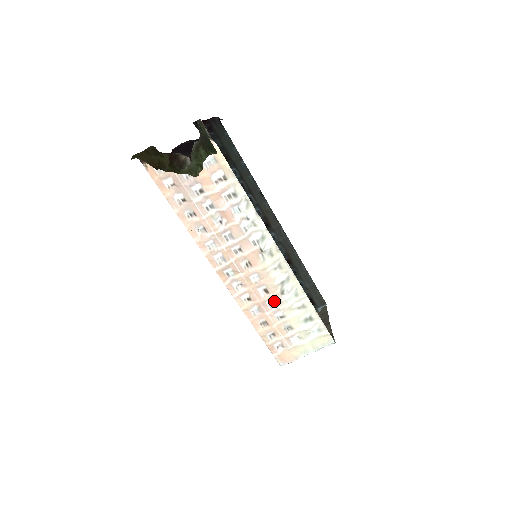
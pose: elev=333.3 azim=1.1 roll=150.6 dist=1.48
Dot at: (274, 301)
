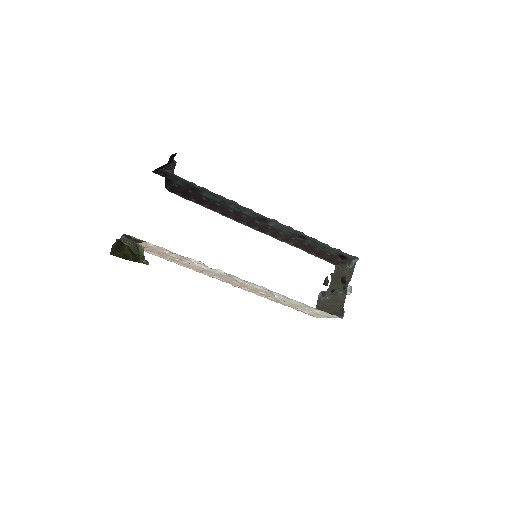
Dot at: occluded
